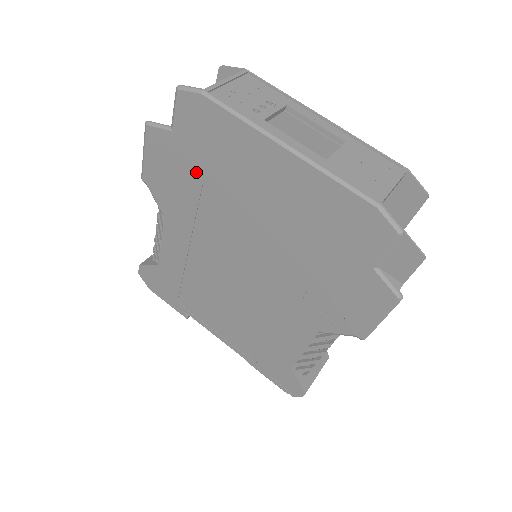
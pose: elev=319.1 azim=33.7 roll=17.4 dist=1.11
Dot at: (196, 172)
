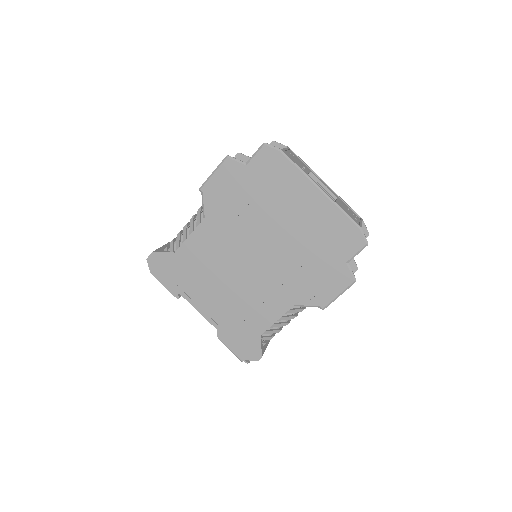
Dot at: (251, 192)
